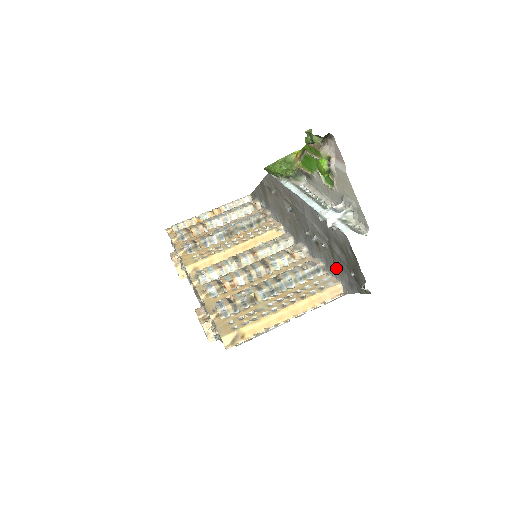
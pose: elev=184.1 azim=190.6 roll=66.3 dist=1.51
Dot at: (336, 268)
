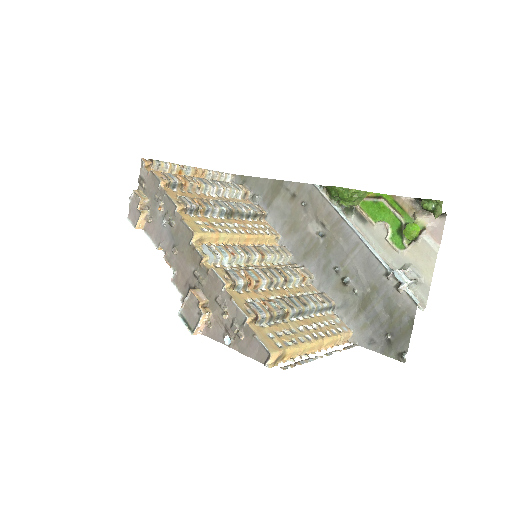
Dot at: (358, 318)
